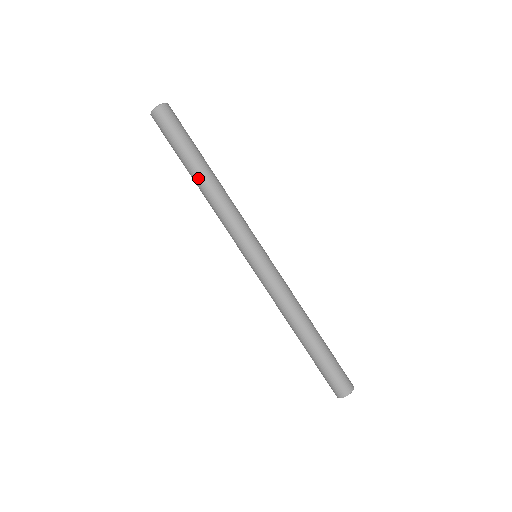
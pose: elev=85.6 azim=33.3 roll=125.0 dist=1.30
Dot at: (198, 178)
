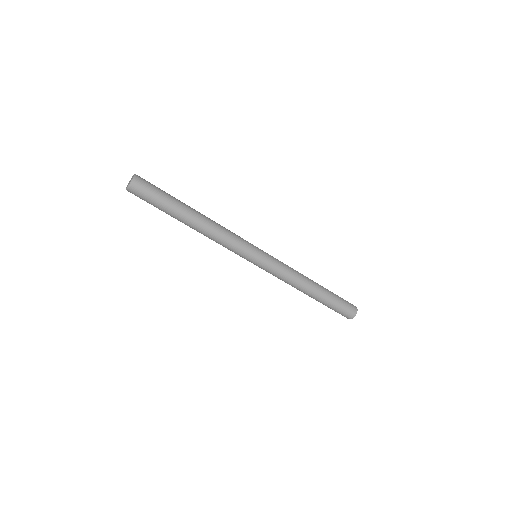
Dot at: (190, 222)
